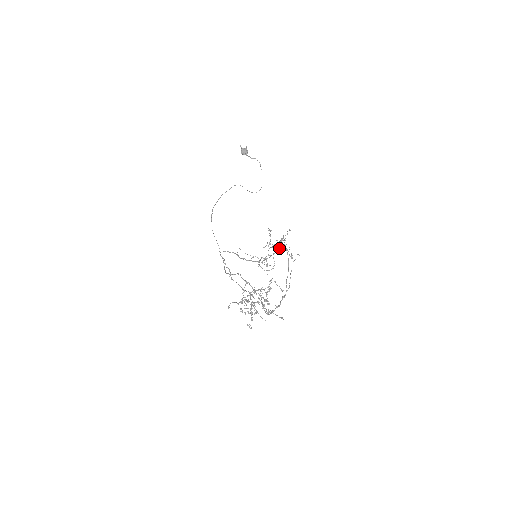
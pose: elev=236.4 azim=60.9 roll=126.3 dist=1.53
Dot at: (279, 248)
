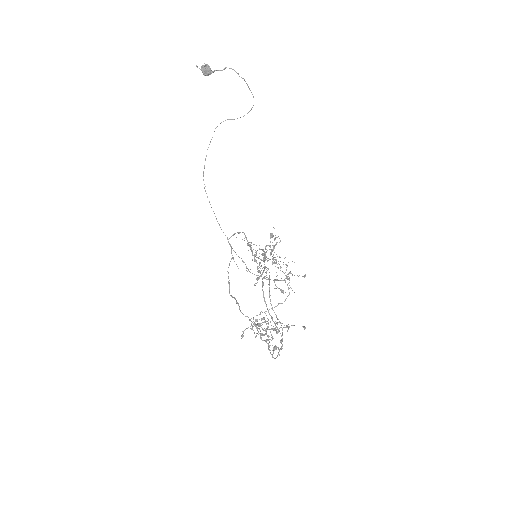
Dot at: (265, 267)
